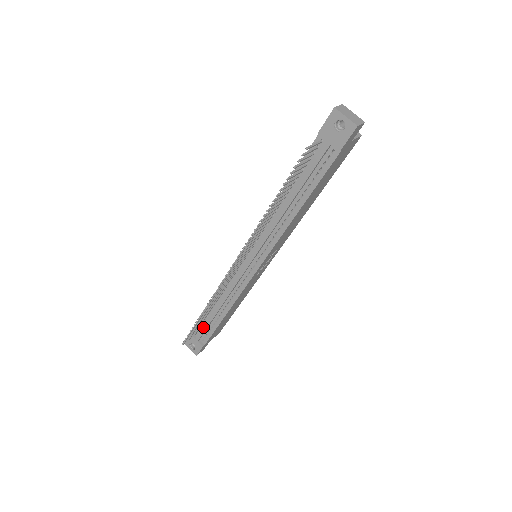
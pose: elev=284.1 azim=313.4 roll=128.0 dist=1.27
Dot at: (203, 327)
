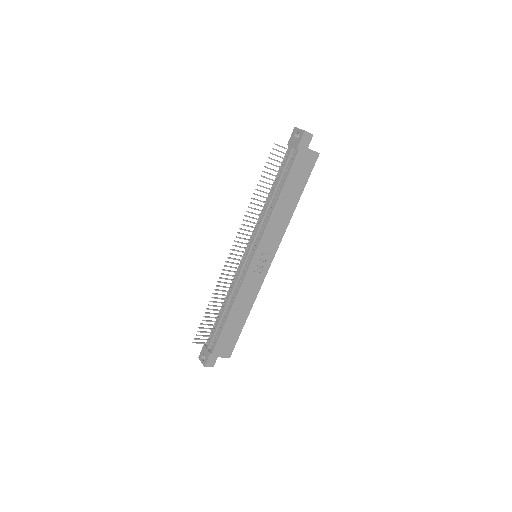
Dot at: (213, 332)
